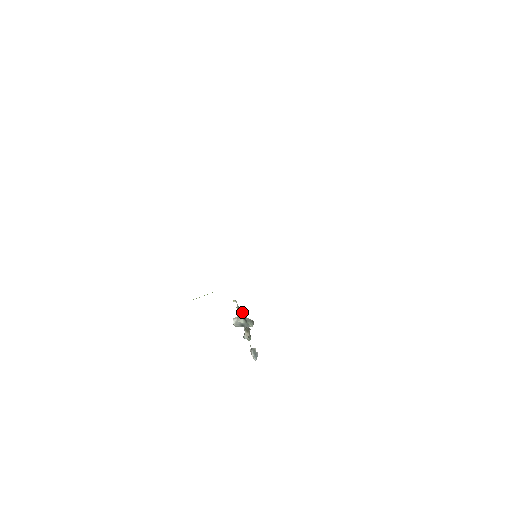
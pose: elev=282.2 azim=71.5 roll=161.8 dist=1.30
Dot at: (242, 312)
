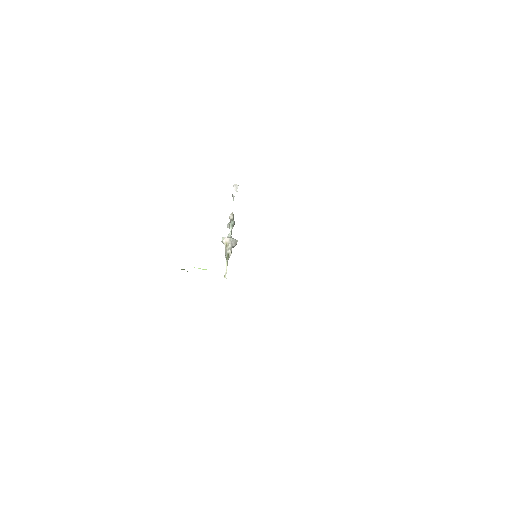
Dot at: occluded
